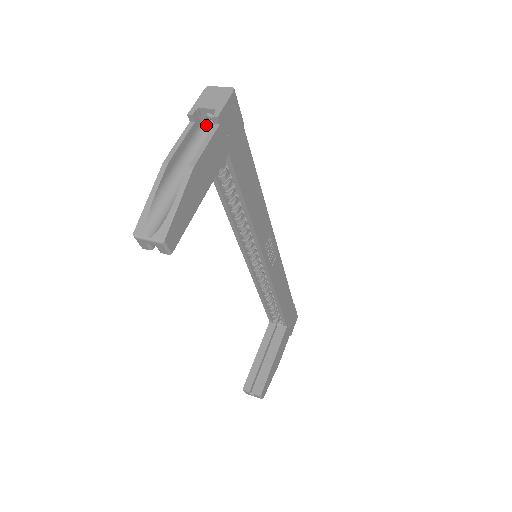
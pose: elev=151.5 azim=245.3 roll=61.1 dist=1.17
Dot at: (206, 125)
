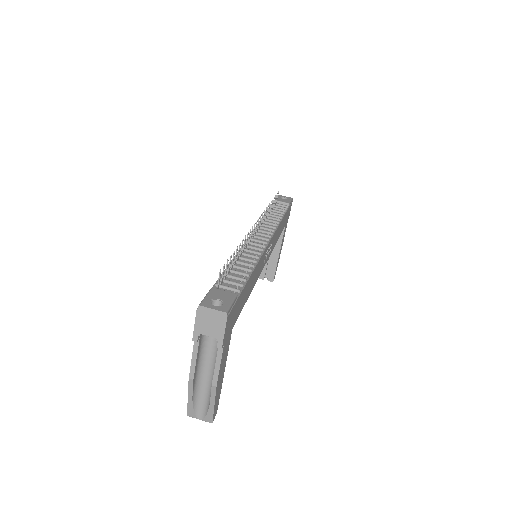
Dot at: occluded
